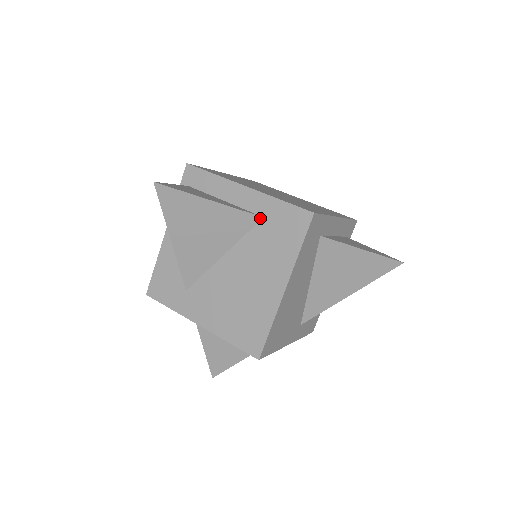
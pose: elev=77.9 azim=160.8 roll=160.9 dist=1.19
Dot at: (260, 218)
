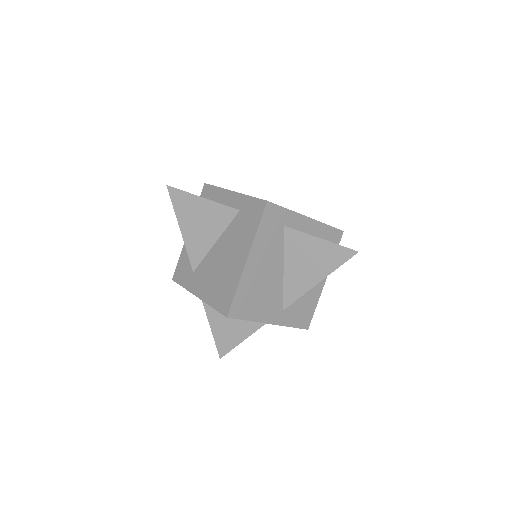
Dot at: (238, 211)
